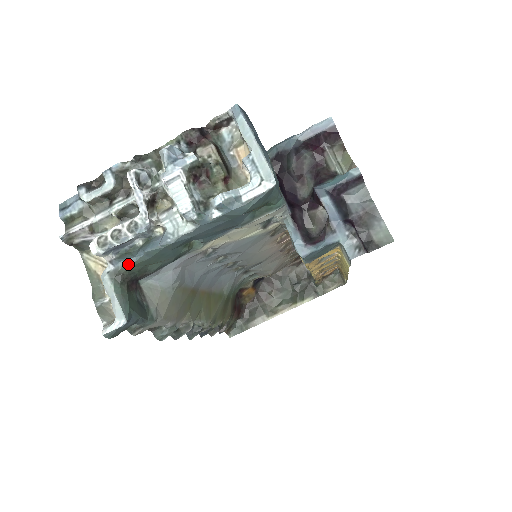
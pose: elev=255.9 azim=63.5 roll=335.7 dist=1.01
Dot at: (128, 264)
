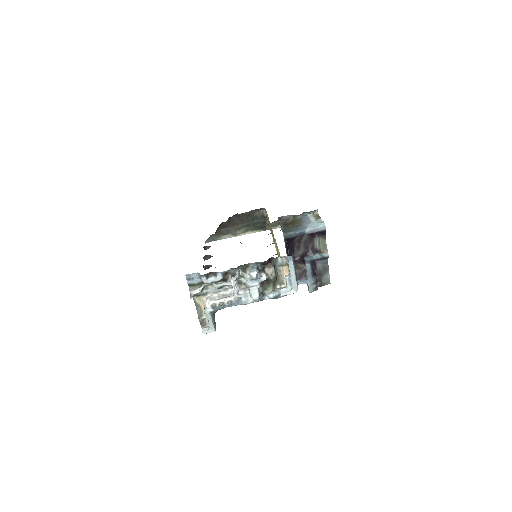
Dot at: (220, 309)
